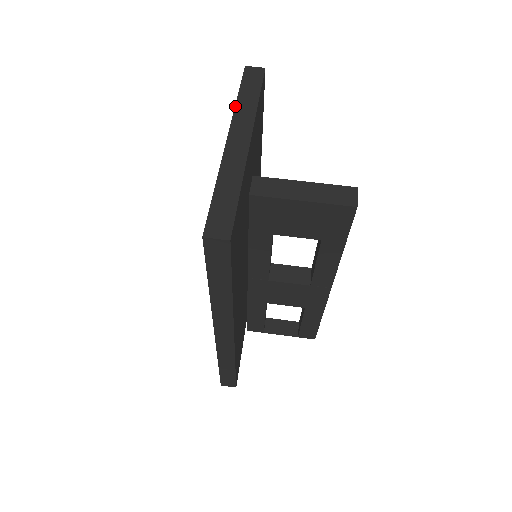
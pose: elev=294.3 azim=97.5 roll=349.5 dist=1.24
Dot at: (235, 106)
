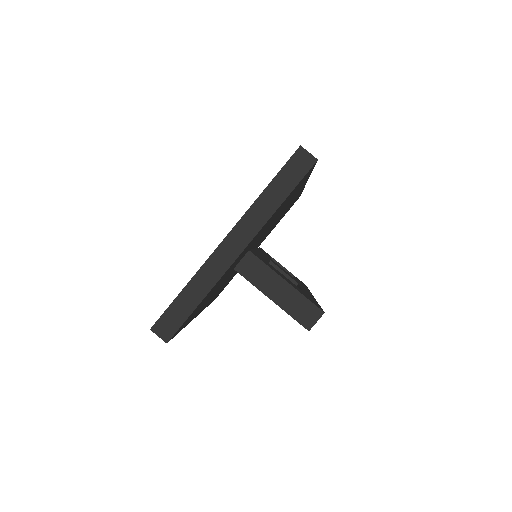
Dot at: (254, 201)
